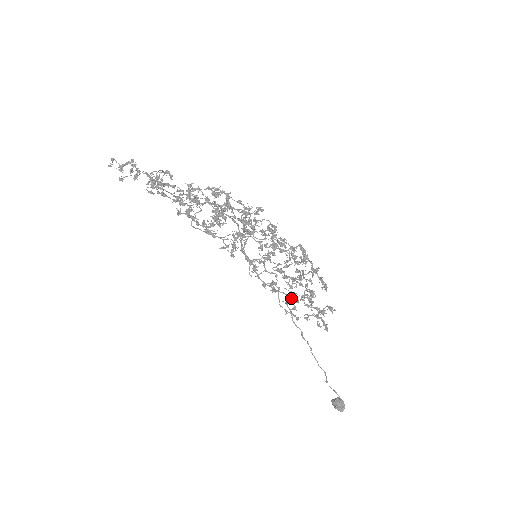
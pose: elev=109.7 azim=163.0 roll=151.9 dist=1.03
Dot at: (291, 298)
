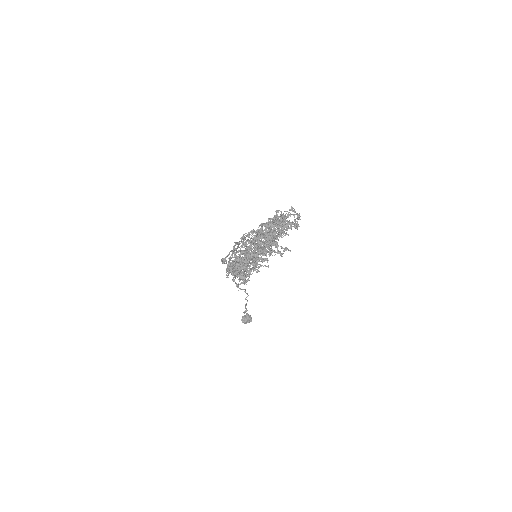
Dot at: occluded
